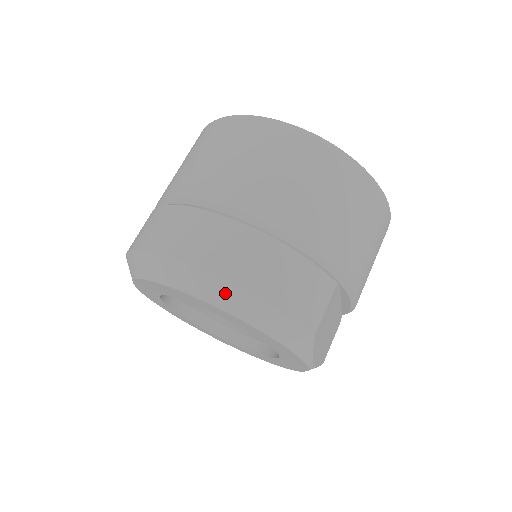
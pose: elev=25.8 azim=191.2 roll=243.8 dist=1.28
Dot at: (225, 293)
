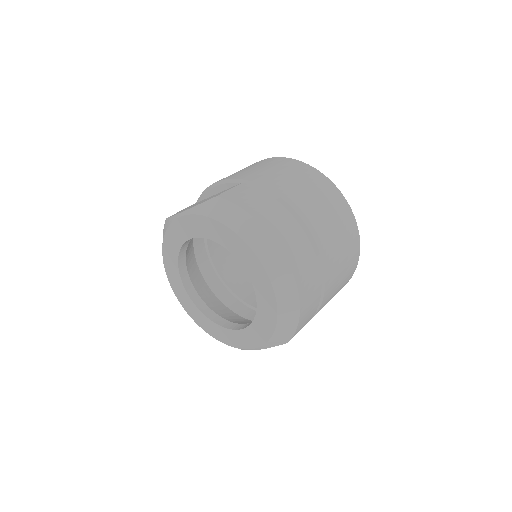
Dot at: (289, 294)
